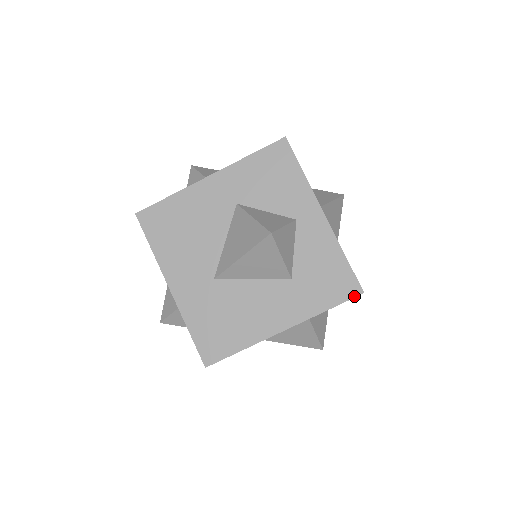
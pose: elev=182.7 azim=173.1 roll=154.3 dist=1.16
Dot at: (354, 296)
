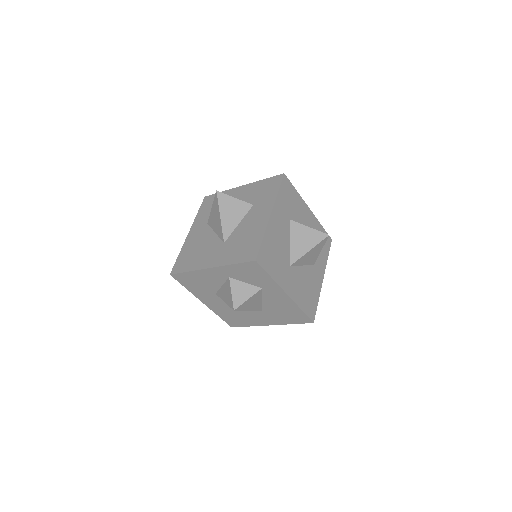
Dot at: (282, 178)
